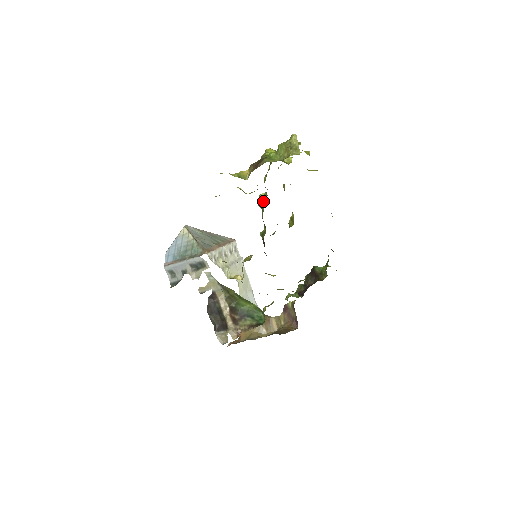
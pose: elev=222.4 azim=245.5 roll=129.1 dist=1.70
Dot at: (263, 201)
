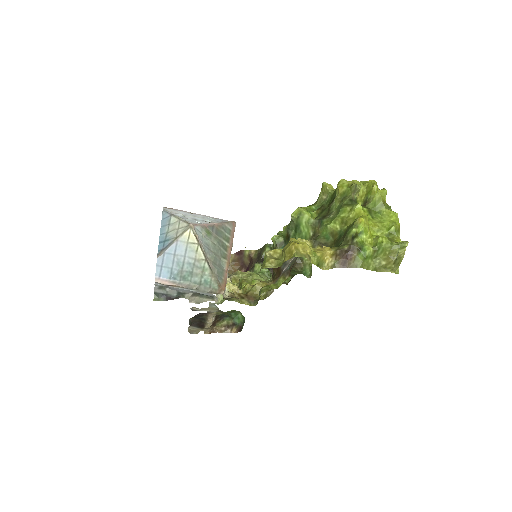
Dot at: (303, 225)
